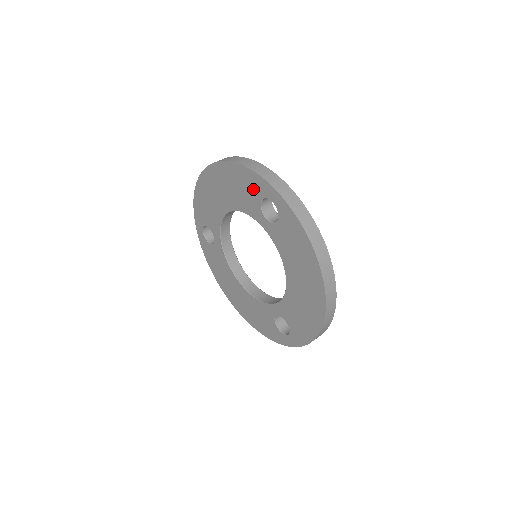
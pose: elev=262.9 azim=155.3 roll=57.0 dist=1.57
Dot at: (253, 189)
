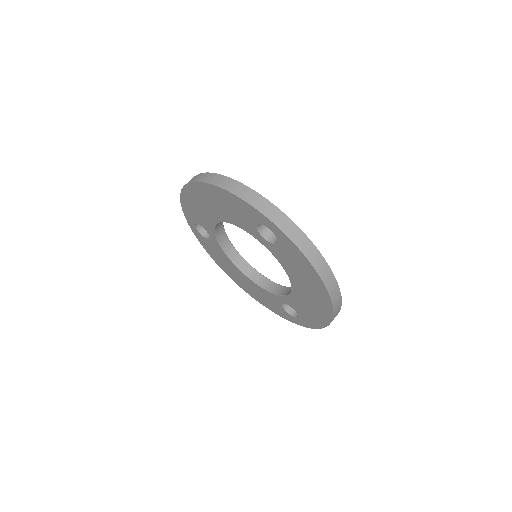
Dot at: (247, 214)
